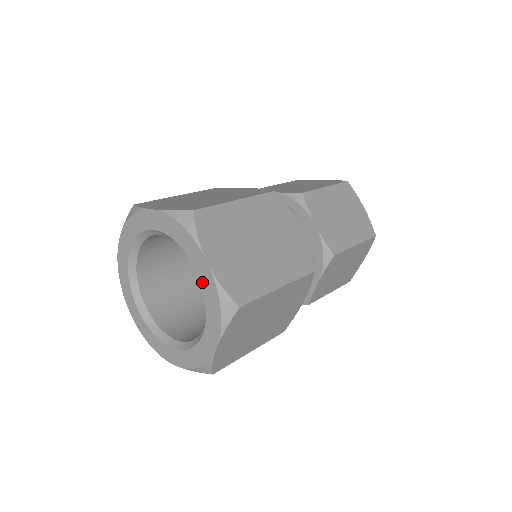
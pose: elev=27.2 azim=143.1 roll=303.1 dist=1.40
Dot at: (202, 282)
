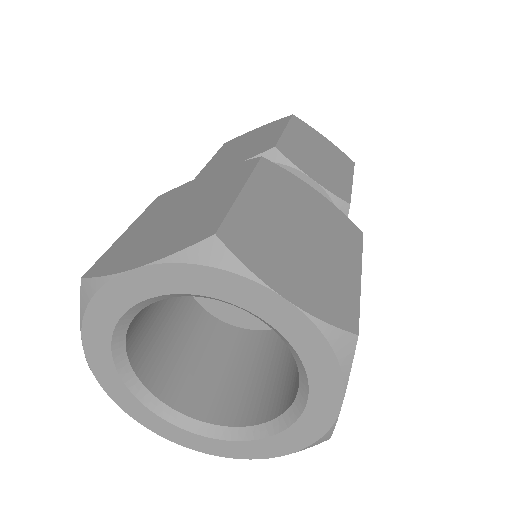
Dot at: (284, 332)
